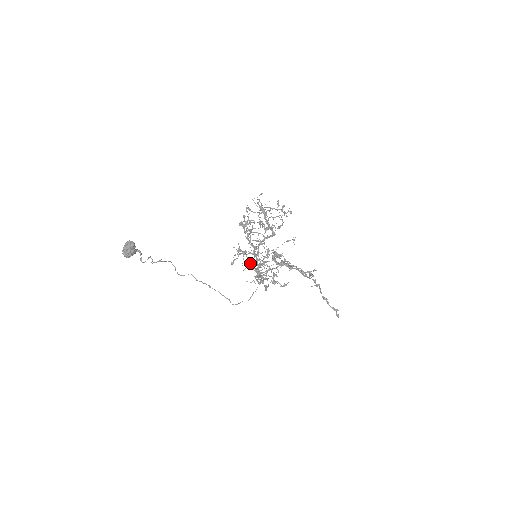
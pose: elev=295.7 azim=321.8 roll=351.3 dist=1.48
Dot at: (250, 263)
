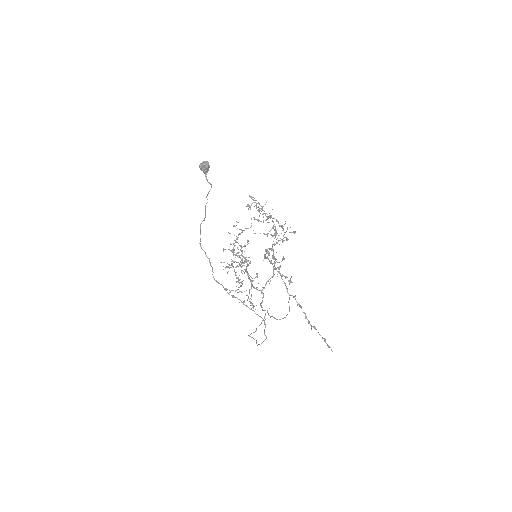
Dot at: (270, 216)
